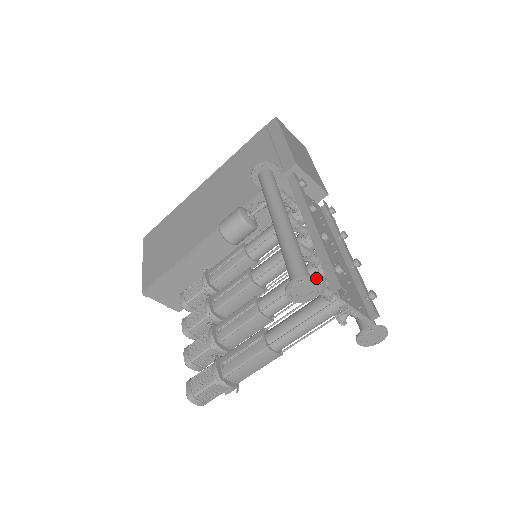
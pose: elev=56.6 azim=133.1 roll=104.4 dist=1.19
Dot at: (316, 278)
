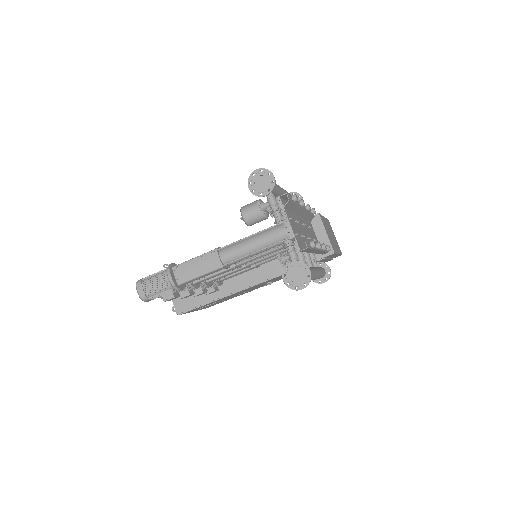
Dot at: occluded
